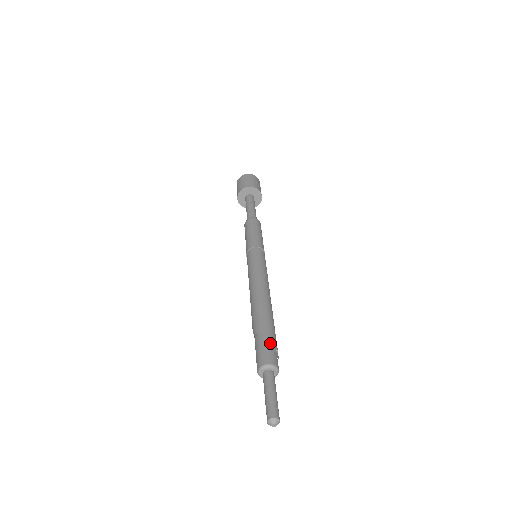
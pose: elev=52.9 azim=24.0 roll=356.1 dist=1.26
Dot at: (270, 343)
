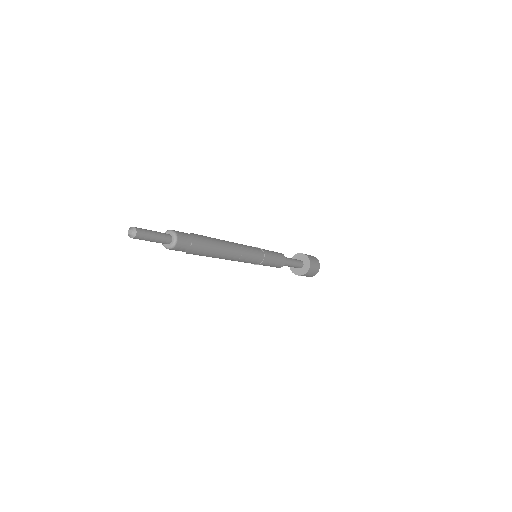
Dot at: (192, 236)
